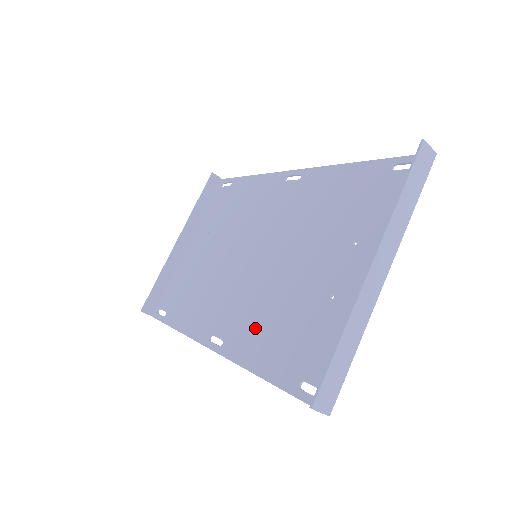
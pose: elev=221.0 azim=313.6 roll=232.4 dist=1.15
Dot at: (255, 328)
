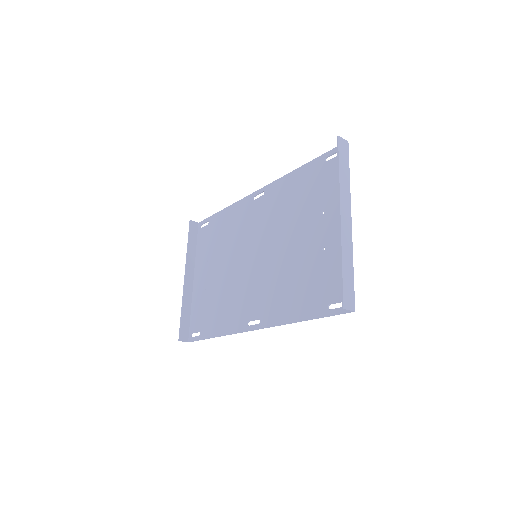
Dot at: (280, 297)
